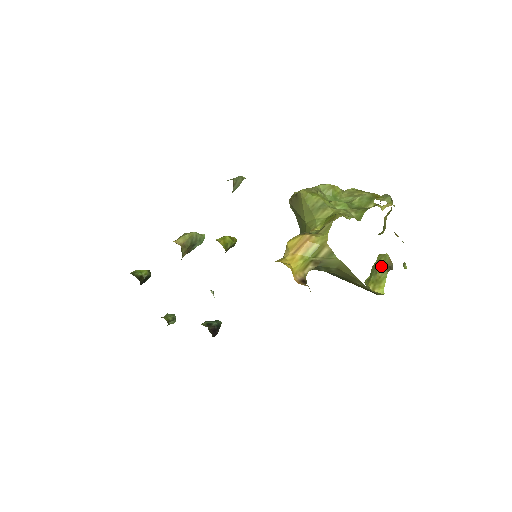
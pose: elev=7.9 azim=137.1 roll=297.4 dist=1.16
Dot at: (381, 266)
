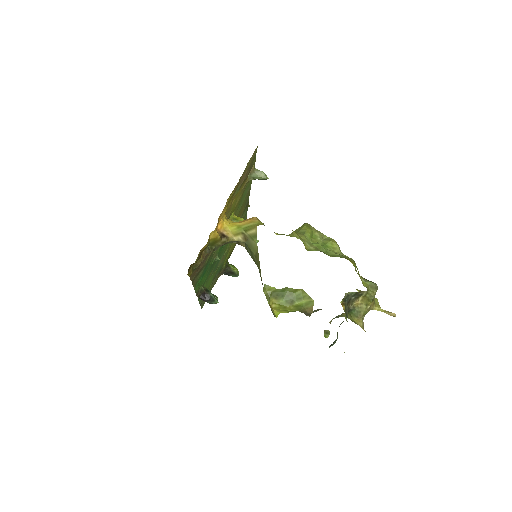
Dot at: (301, 305)
